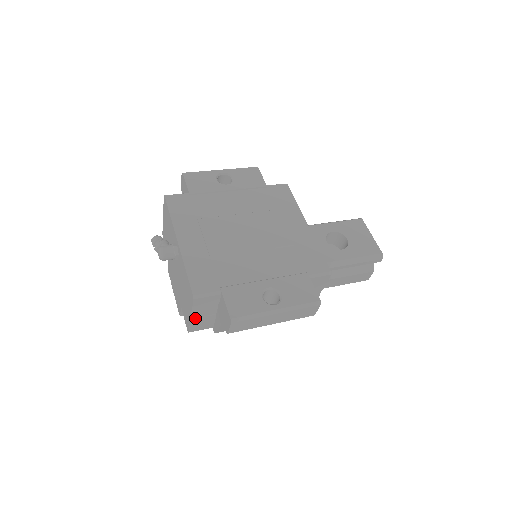
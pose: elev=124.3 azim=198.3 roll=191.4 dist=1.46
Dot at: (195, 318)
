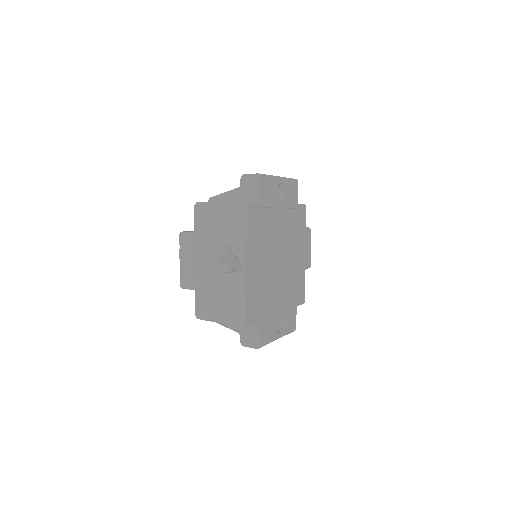
Dot at: (219, 321)
